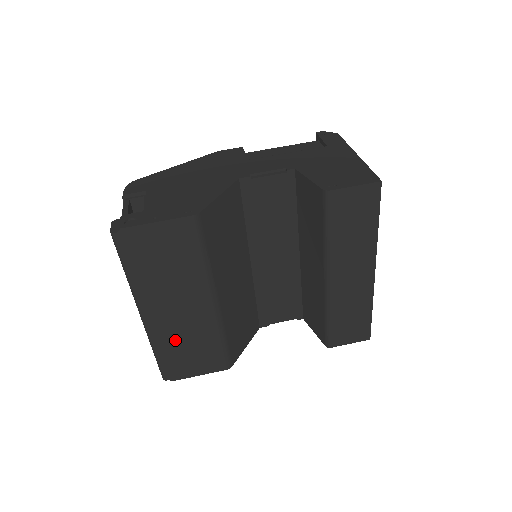
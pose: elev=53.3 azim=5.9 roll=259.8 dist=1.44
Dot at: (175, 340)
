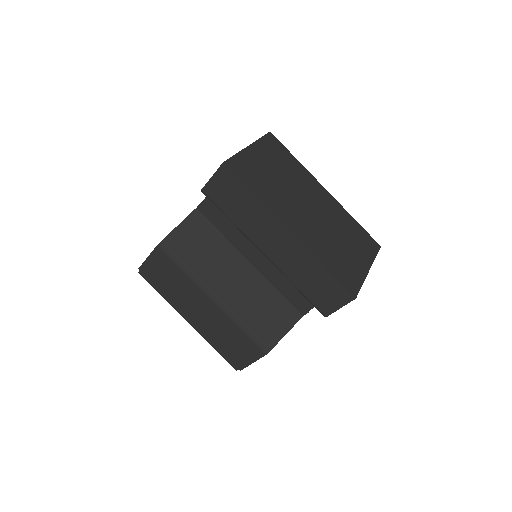
Dot at: (216, 335)
